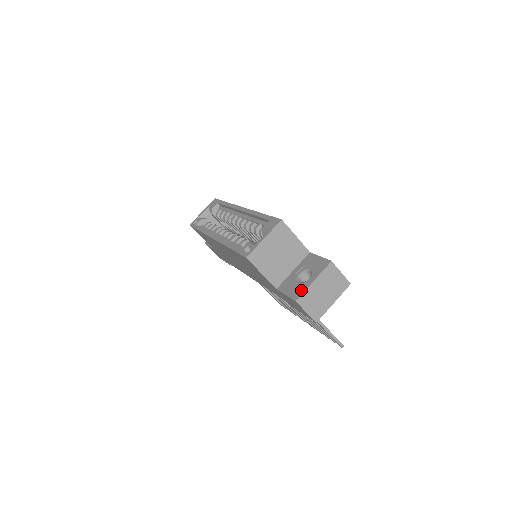
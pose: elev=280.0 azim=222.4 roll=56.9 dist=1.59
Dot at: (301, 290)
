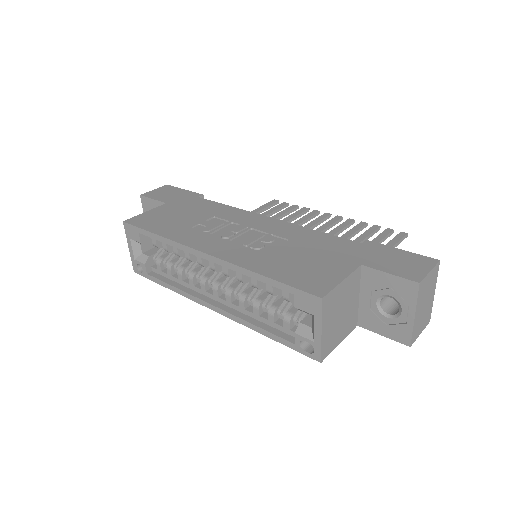
Dot at: (405, 331)
